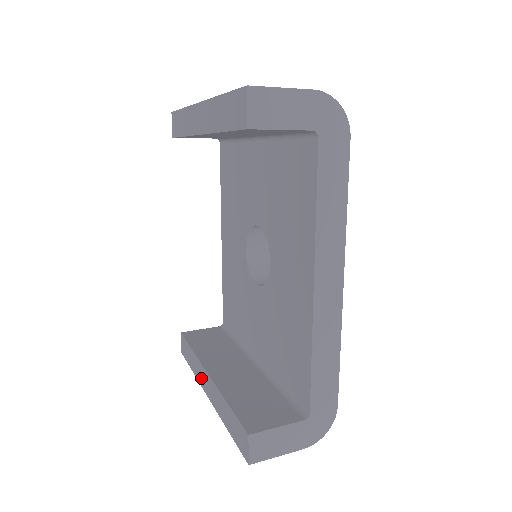
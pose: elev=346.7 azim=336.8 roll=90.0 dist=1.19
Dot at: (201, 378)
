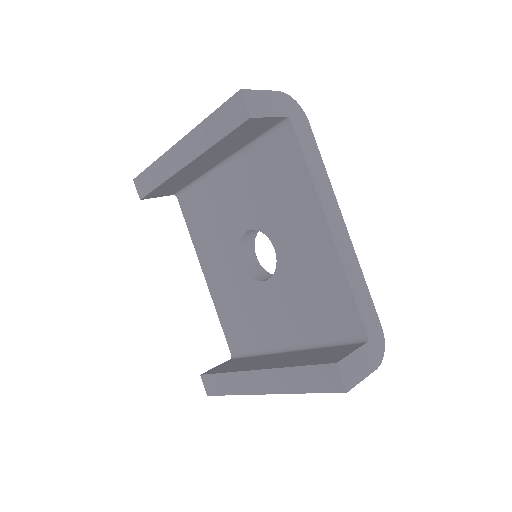
Dot at: (249, 386)
